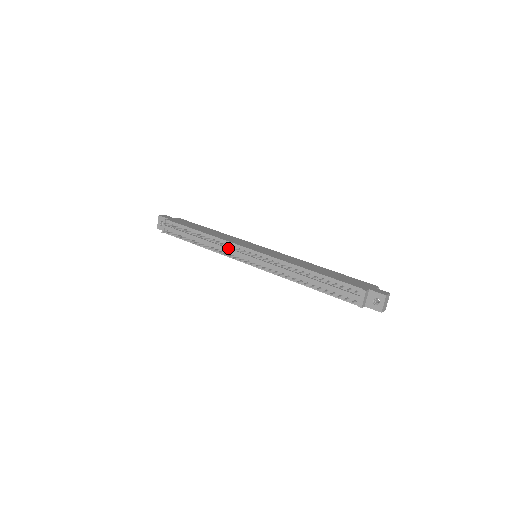
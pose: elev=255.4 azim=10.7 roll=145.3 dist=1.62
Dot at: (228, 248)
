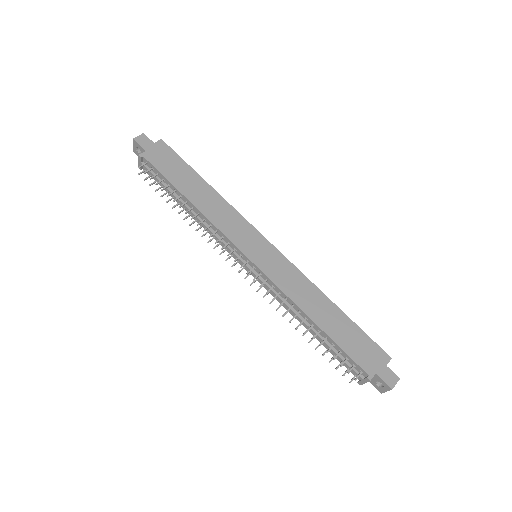
Dot at: (221, 241)
